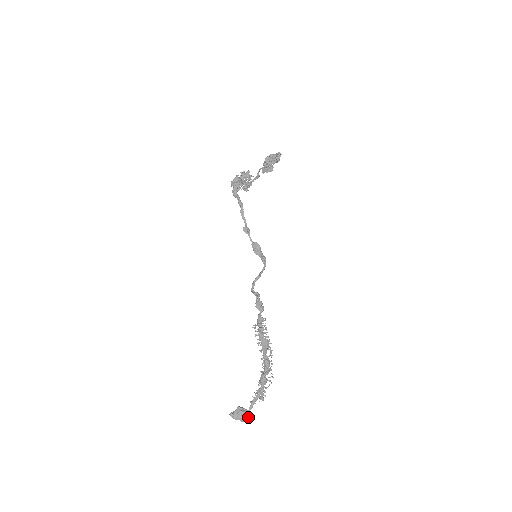
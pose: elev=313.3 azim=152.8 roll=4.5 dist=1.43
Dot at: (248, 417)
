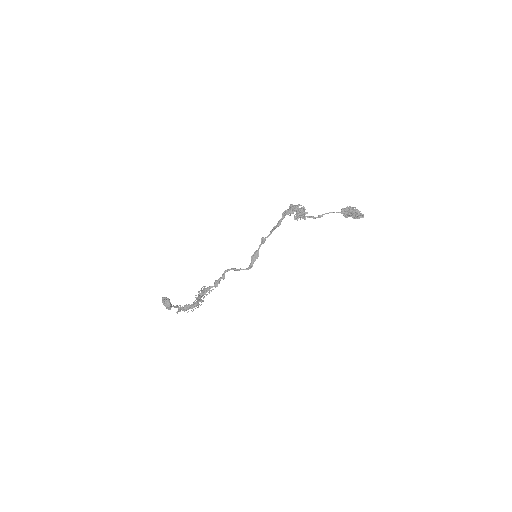
Dot at: (167, 308)
